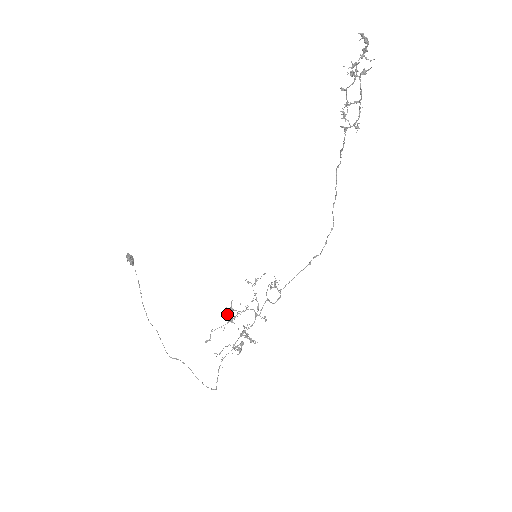
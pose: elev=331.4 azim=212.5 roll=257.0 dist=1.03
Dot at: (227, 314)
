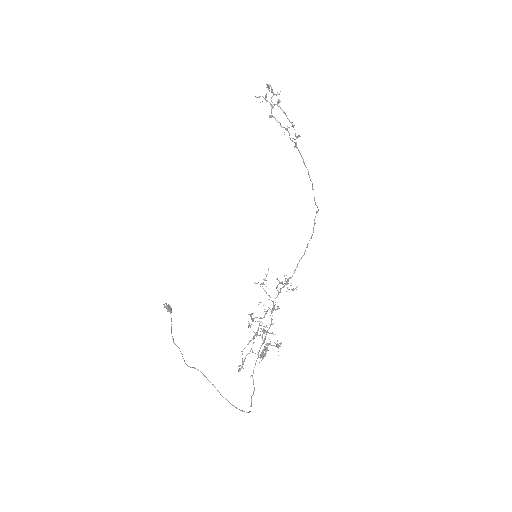
Dot at: (248, 326)
